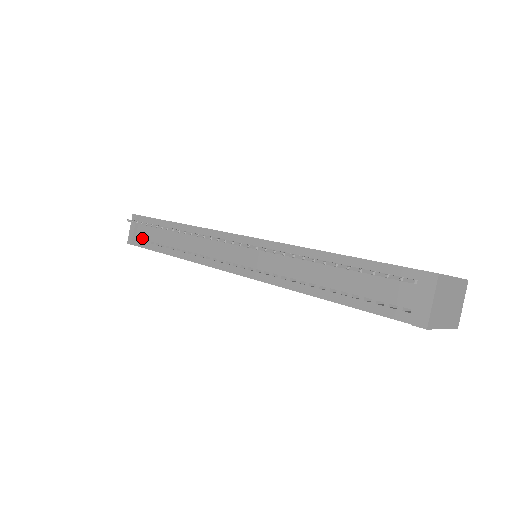
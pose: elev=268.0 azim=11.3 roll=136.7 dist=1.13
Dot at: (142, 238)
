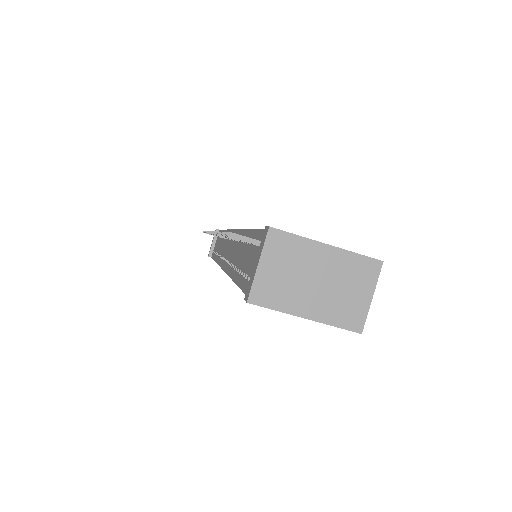
Dot at: (214, 249)
